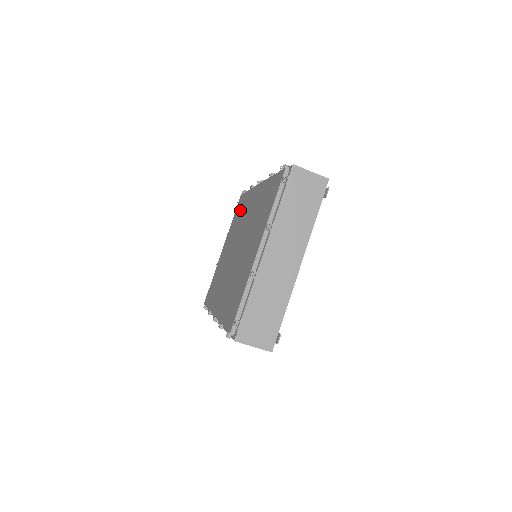
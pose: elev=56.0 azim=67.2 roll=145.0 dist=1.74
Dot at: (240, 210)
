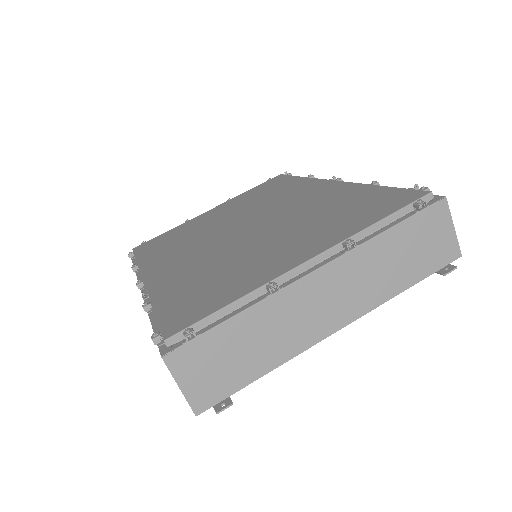
Dot at: (273, 188)
